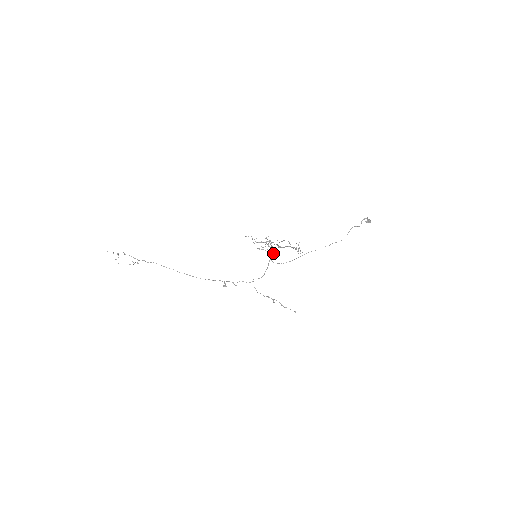
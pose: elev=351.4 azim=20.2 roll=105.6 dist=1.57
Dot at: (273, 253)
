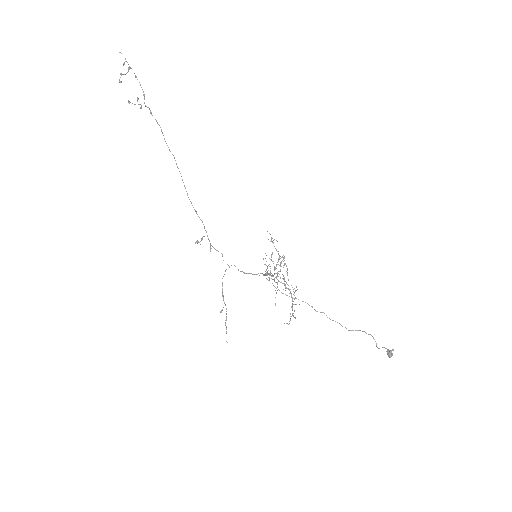
Dot at: occluded
